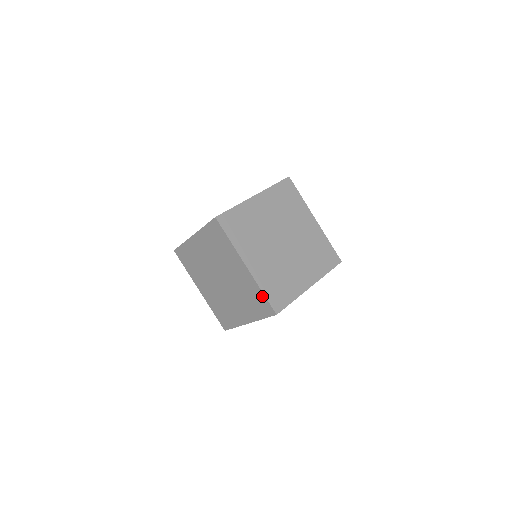
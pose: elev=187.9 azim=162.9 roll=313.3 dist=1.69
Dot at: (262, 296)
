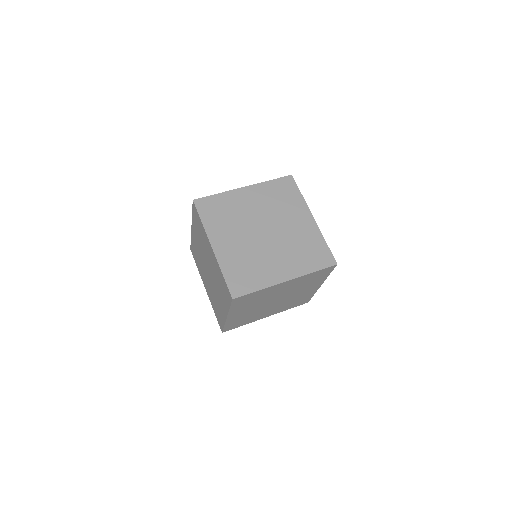
Dot at: (223, 279)
